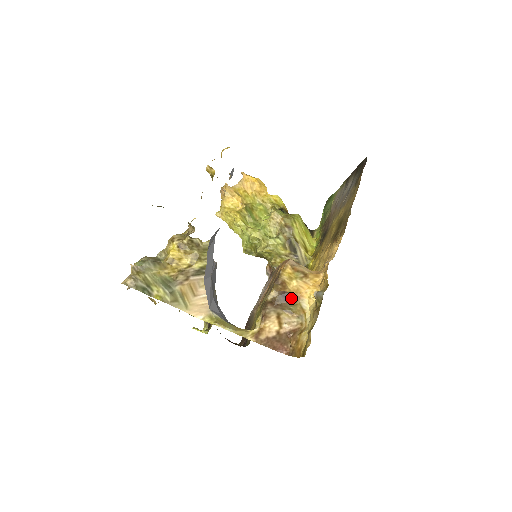
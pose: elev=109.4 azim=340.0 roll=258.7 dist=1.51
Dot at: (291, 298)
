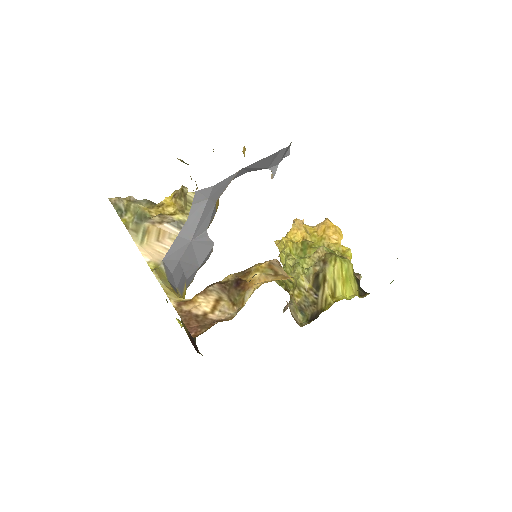
Dot at: (242, 287)
